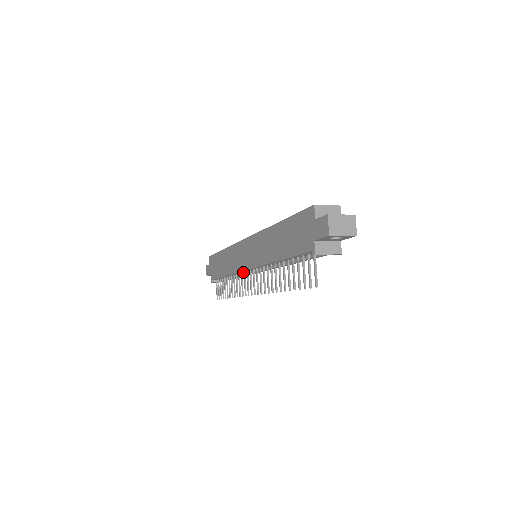
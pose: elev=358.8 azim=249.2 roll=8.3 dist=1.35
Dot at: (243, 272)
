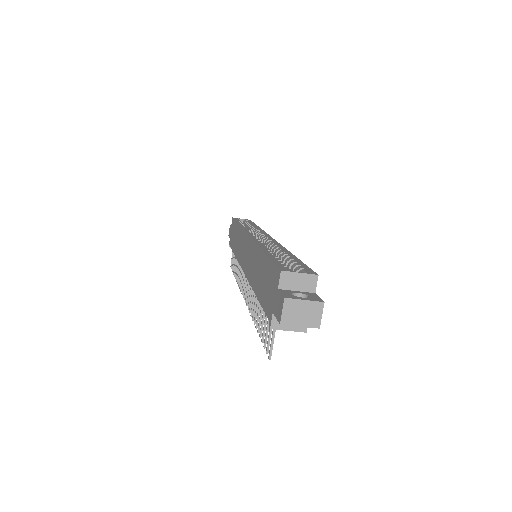
Dot at: occluded
